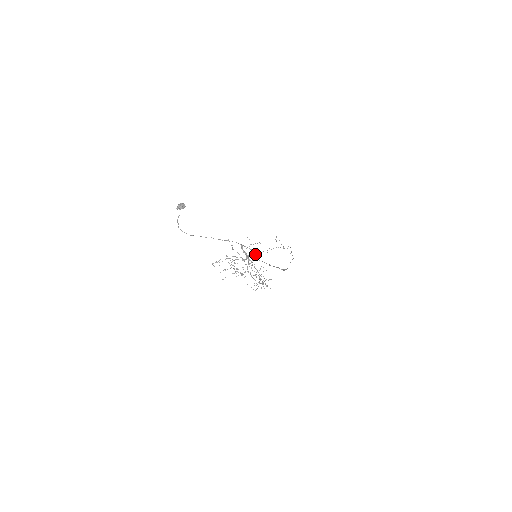
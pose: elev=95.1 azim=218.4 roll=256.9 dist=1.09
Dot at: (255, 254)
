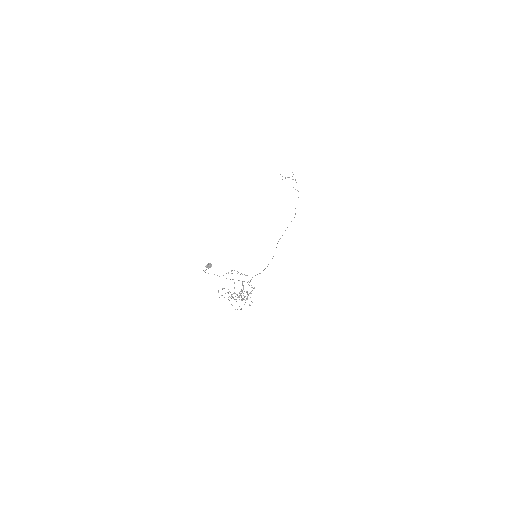
Dot at: occluded
